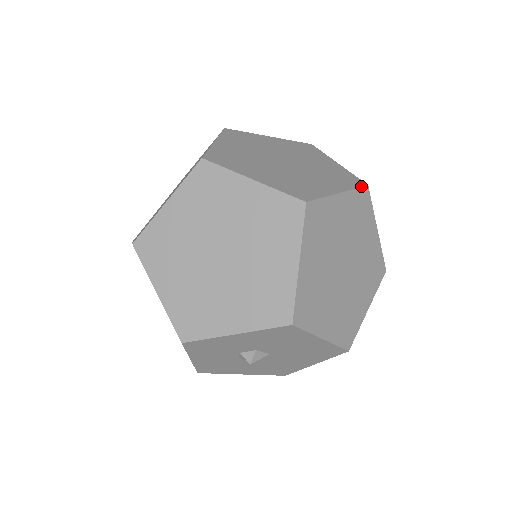
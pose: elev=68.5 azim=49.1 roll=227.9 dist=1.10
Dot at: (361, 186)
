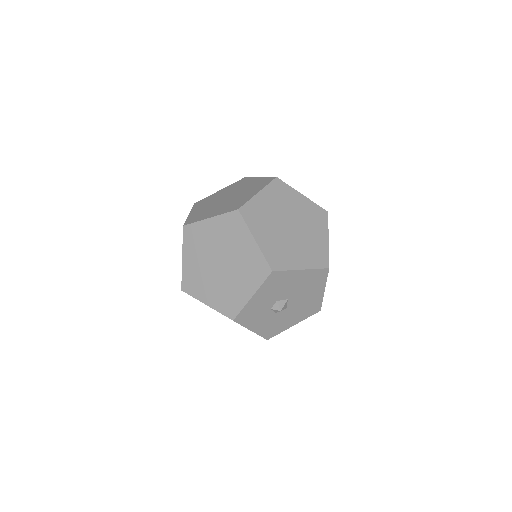
Dot at: (272, 180)
